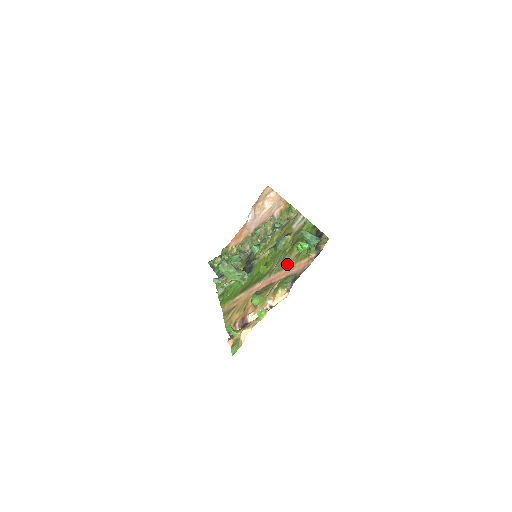
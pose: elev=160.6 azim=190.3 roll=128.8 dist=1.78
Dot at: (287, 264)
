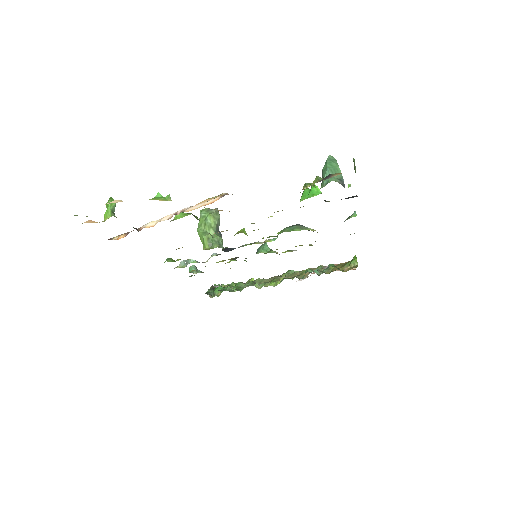
Dot at: occluded
